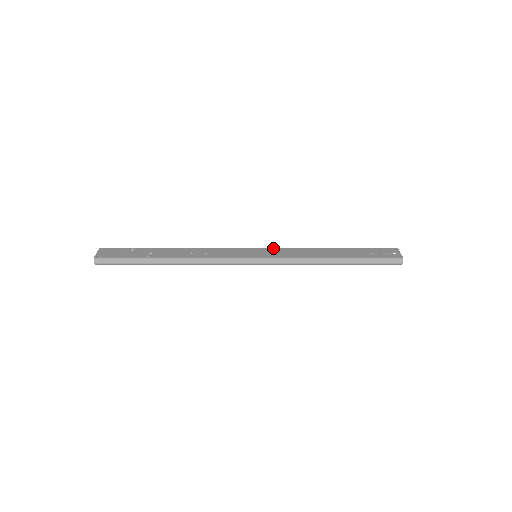
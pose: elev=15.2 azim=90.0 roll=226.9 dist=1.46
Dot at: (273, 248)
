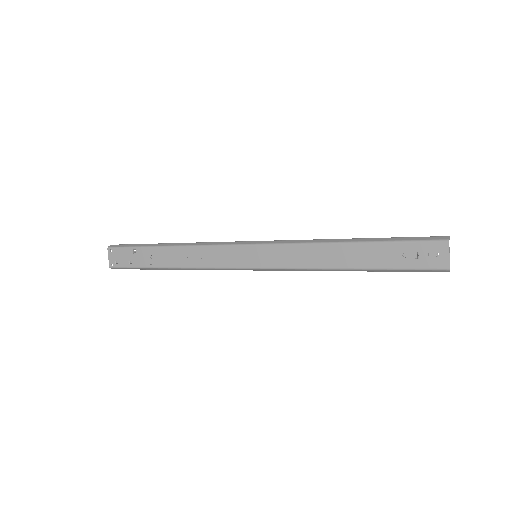
Dot at: (272, 246)
